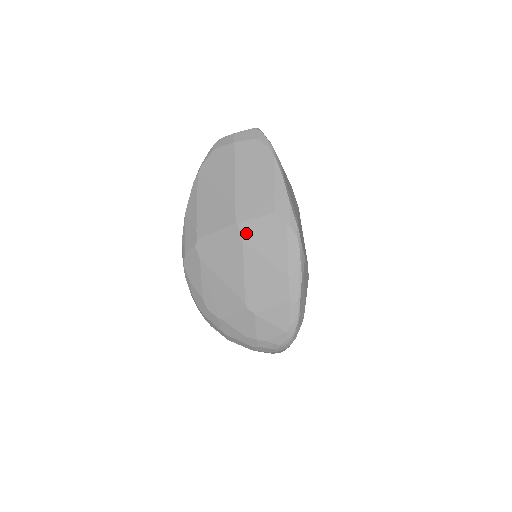
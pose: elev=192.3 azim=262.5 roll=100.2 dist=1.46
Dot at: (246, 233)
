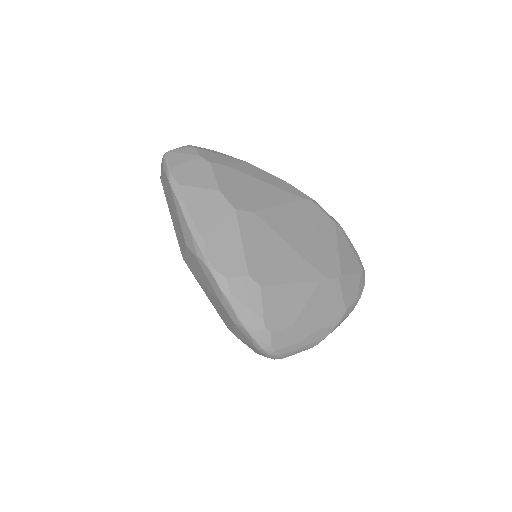
Dot at: (190, 267)
